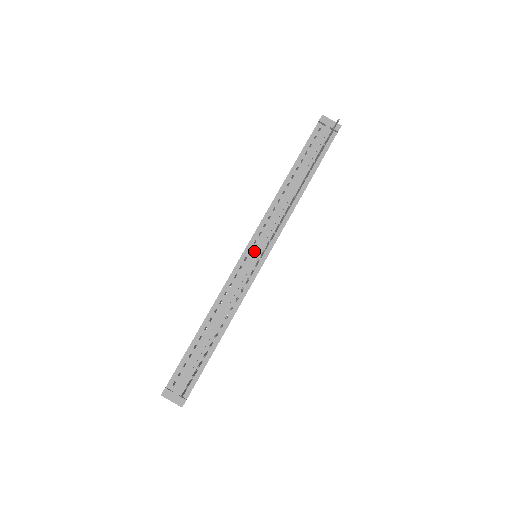
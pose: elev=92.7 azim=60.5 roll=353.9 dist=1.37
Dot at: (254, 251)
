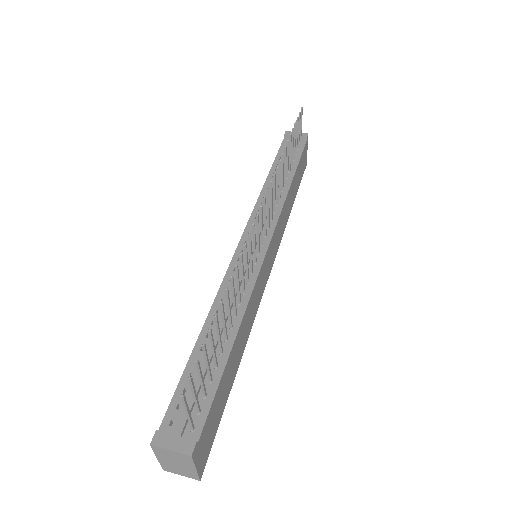
Dot at: (251, 239)
